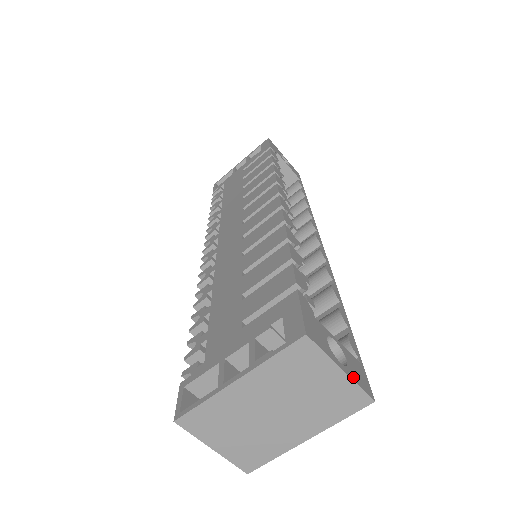
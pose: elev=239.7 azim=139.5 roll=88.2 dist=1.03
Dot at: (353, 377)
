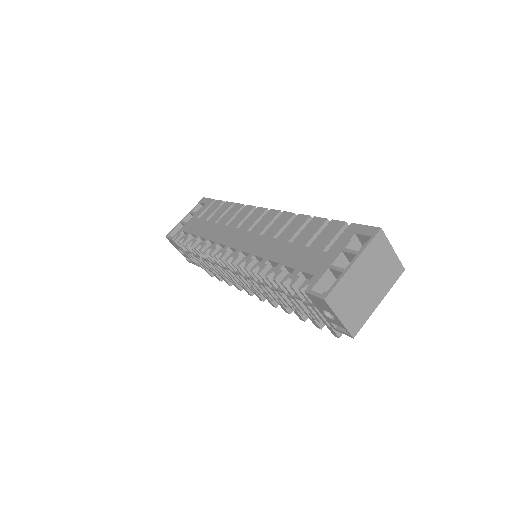
Dot at: (395, 256)
